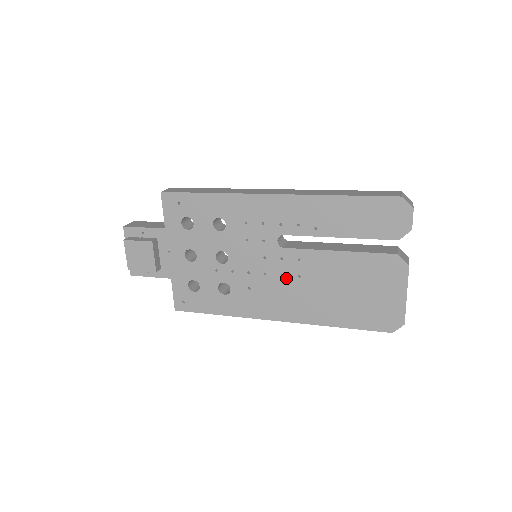
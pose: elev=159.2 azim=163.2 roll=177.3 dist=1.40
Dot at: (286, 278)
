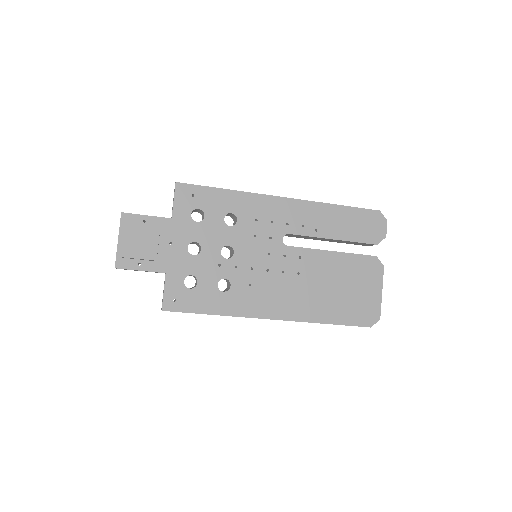
Dot at: (286, 275)
